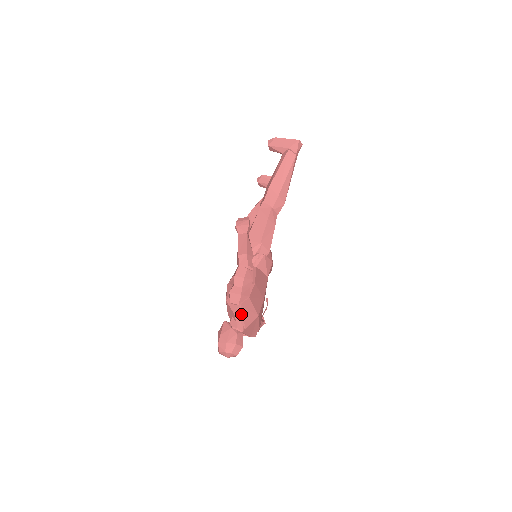
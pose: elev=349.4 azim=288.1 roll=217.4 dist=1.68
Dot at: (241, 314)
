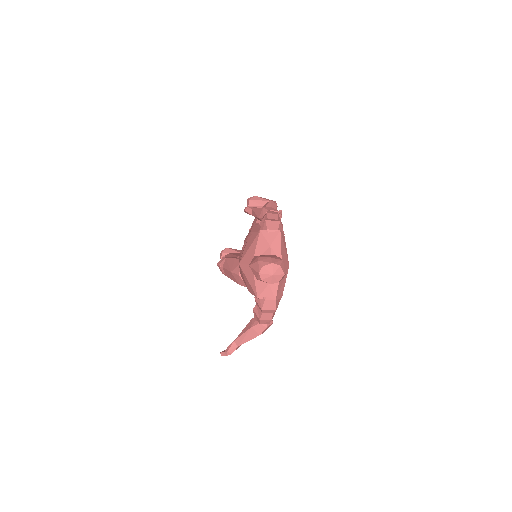
Dot at: (279, 243)
